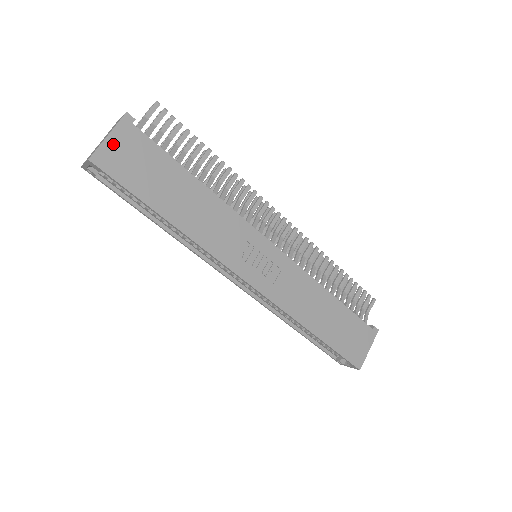
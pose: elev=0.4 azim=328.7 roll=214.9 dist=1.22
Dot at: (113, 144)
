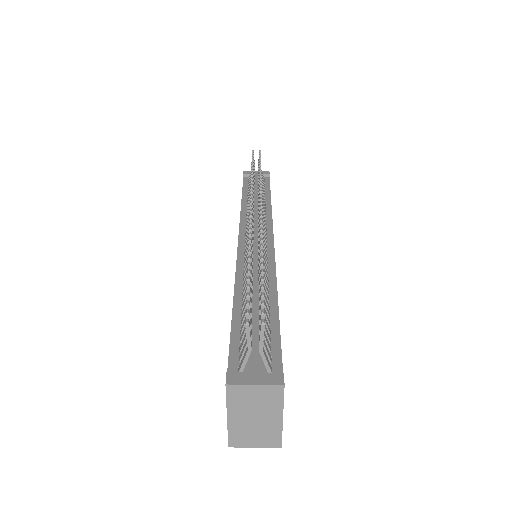
Dot at: occluded
